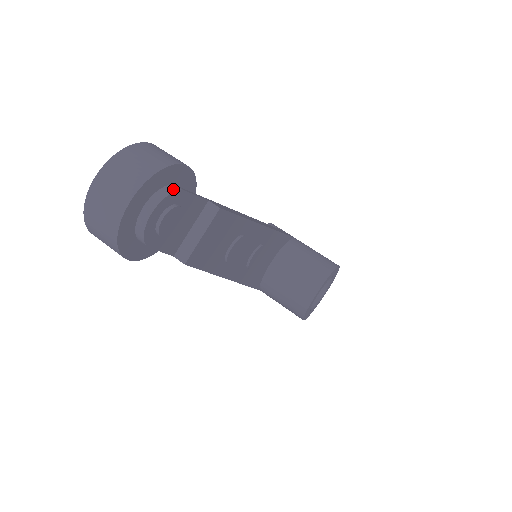
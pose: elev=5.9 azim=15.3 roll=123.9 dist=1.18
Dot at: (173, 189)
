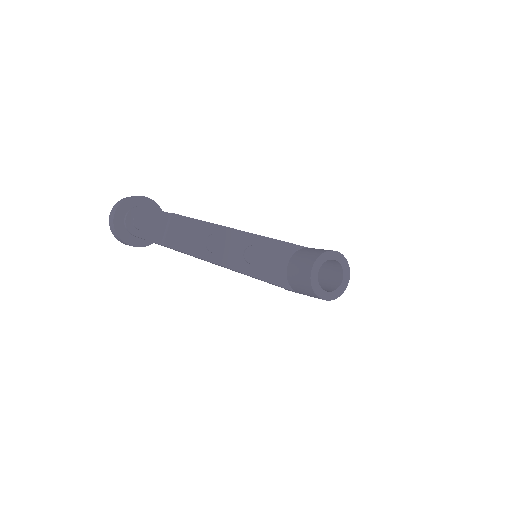
Dot at: (137, 206)
